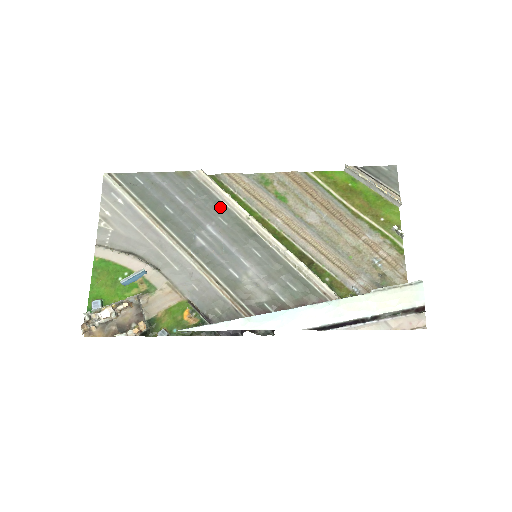
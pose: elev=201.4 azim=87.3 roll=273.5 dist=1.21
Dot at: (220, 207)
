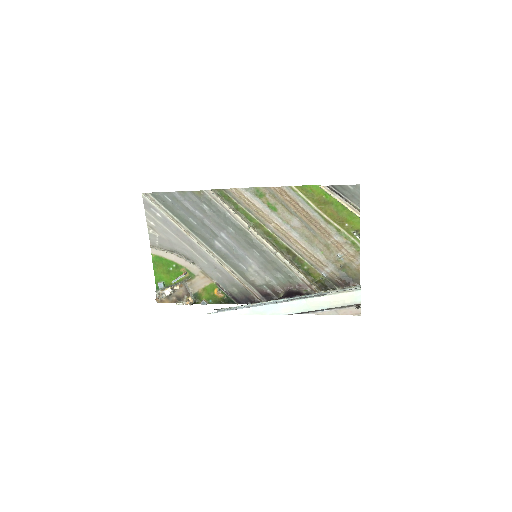
Dot at: (228, 219)
